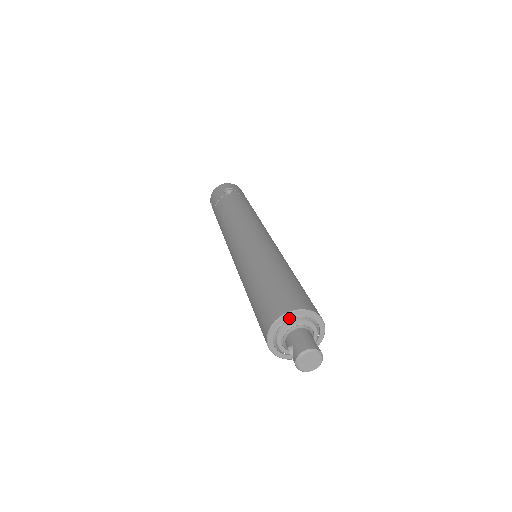
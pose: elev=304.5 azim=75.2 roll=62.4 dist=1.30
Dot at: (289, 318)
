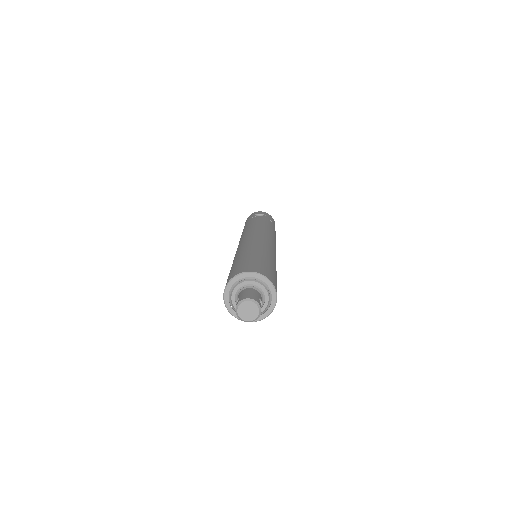
Dot at: (246, 278)
